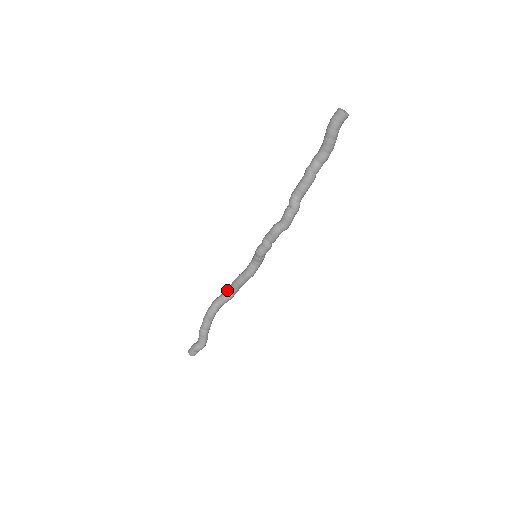
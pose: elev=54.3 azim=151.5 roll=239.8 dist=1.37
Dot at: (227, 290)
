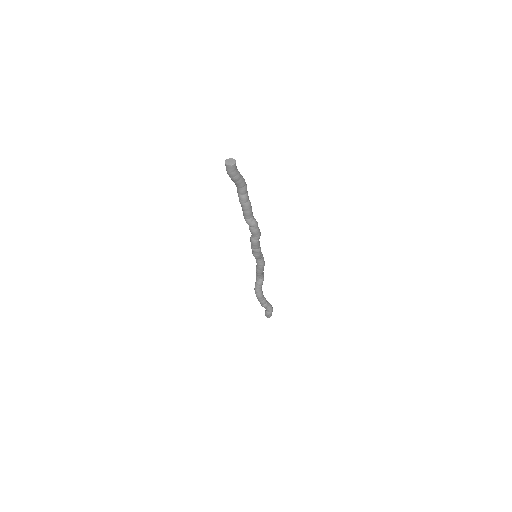
Dot at: (257, 279)
